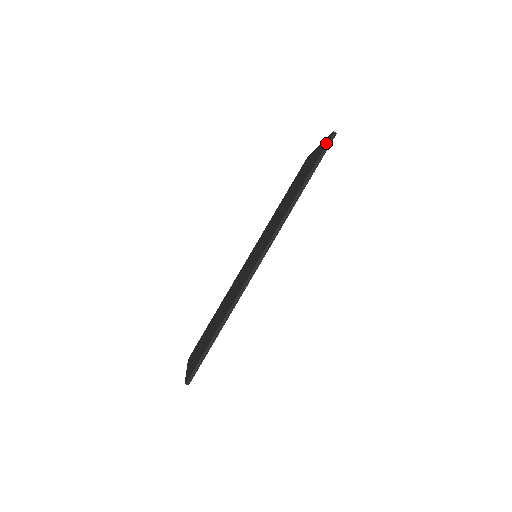
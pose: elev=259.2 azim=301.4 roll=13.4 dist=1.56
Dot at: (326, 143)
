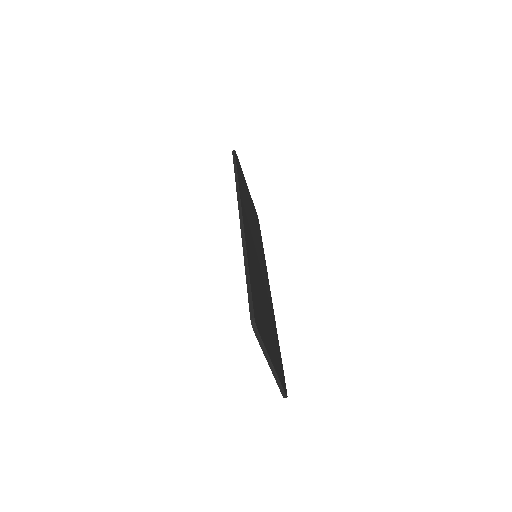
Dot at: occluded
